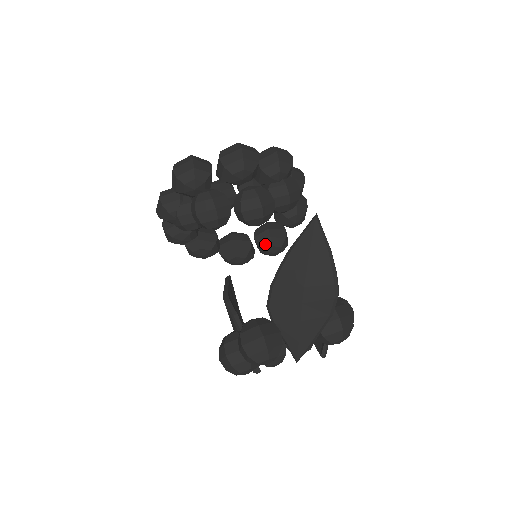
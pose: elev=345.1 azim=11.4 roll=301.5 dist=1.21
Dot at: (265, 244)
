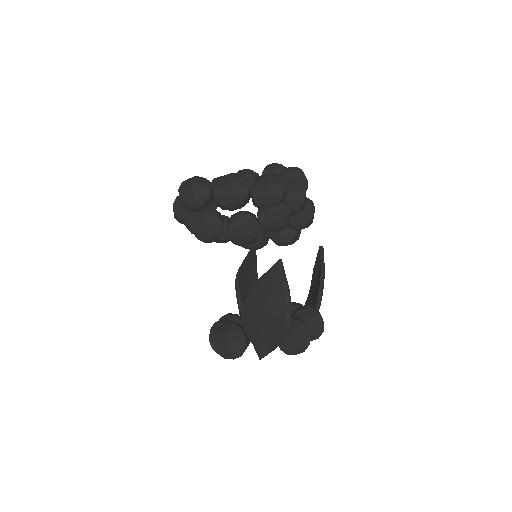
Dot at: (274, 238)
